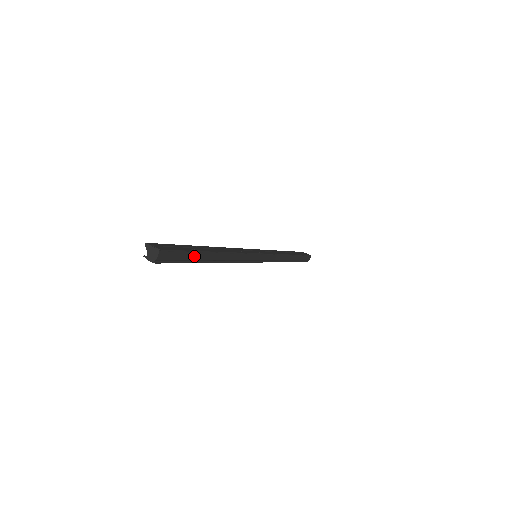
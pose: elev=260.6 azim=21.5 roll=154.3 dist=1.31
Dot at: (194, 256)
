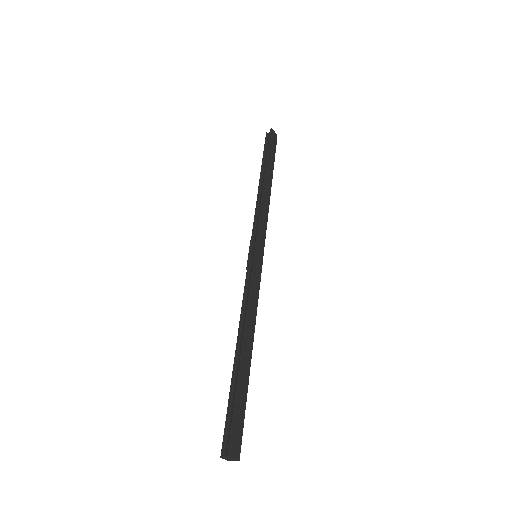
Dot at: (243, 395)
